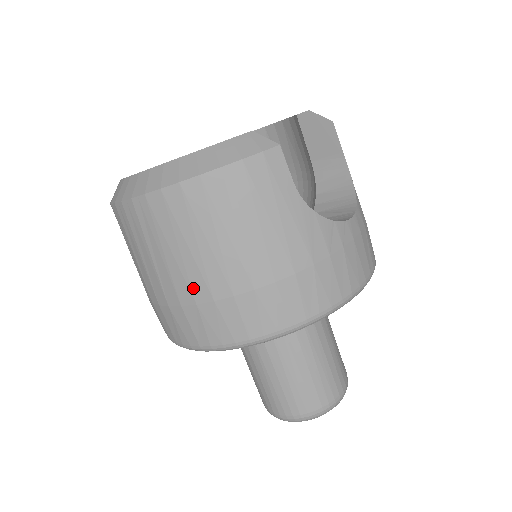
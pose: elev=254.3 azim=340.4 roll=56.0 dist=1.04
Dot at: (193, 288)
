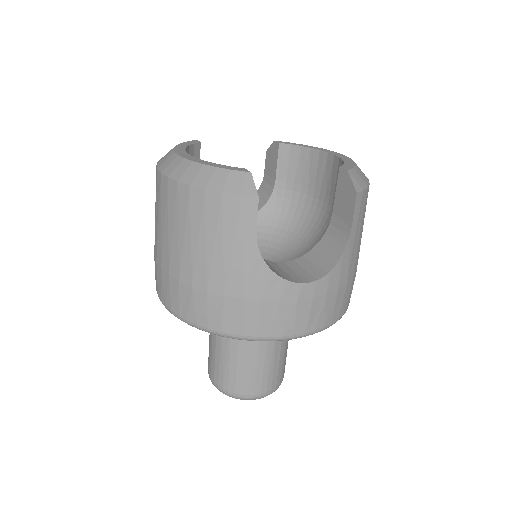
Dot at: (163, 256)
